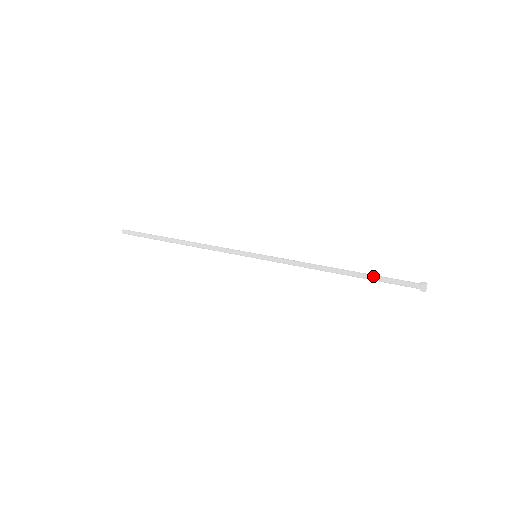
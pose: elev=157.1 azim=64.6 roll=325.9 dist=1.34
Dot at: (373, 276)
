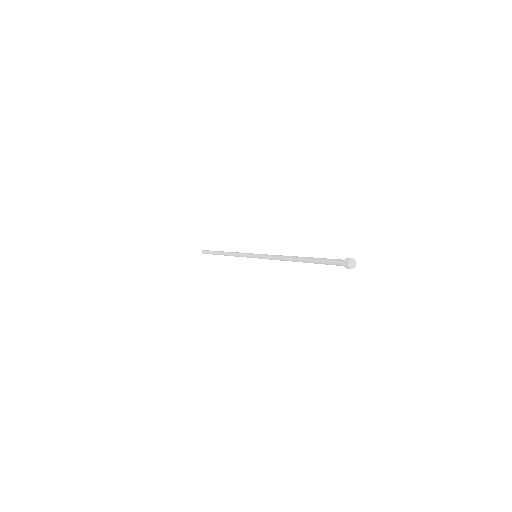
Dot at: occluded
